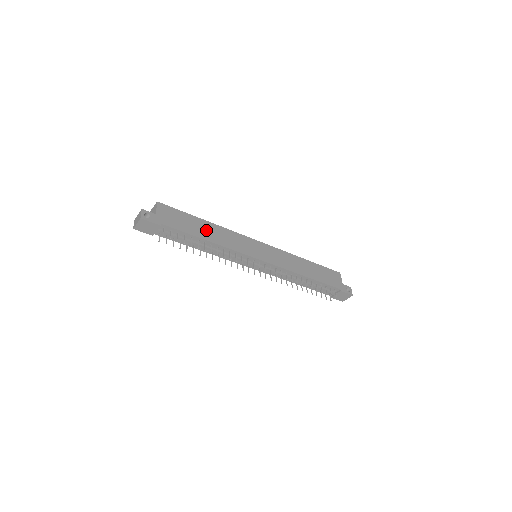
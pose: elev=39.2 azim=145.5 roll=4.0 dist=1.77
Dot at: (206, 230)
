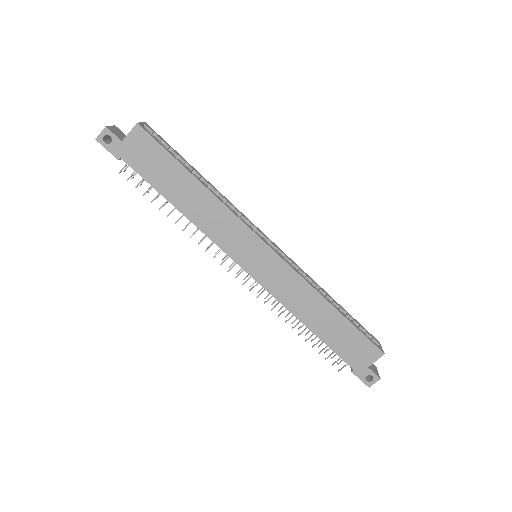
Dot at: (186, 193)
